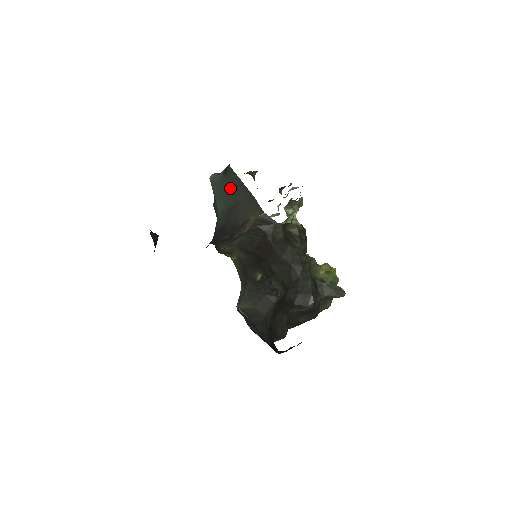
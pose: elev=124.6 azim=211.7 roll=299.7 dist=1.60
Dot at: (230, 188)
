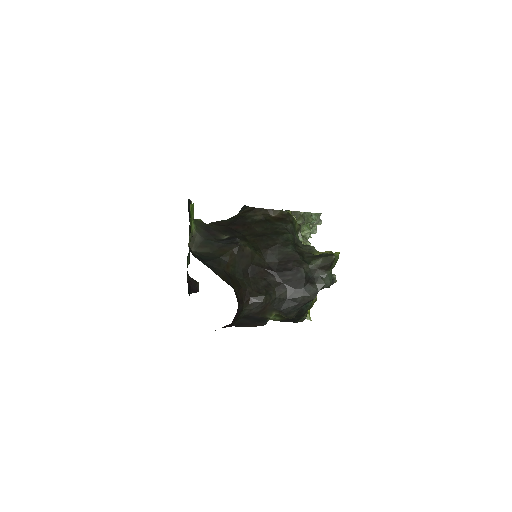
Dot at: occluded
